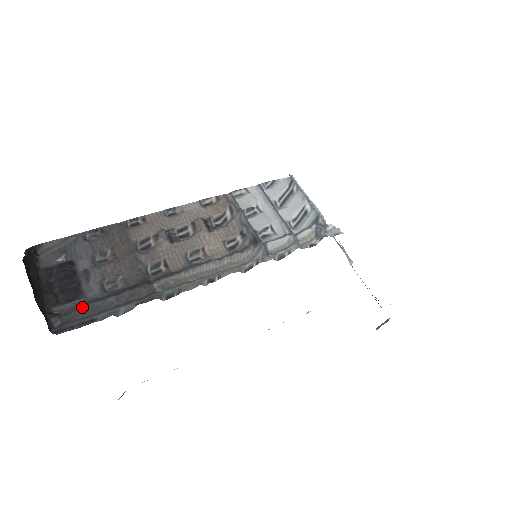
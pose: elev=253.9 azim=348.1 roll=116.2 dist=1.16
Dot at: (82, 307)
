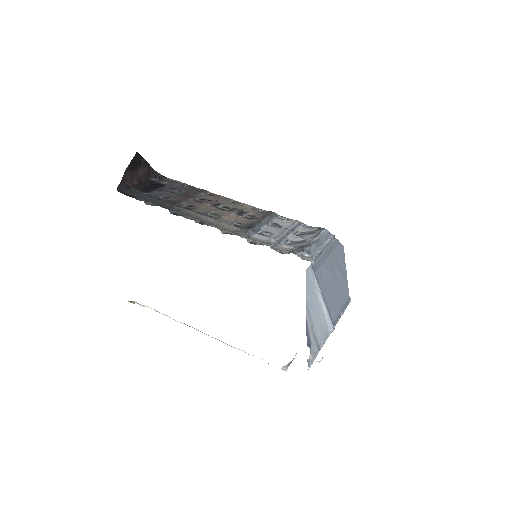
Dot at: (140, 193)
